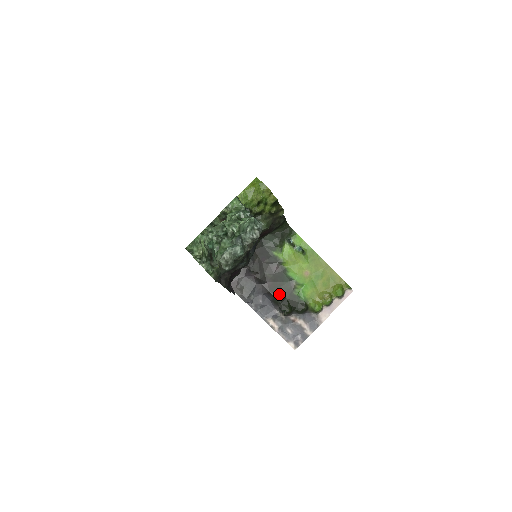
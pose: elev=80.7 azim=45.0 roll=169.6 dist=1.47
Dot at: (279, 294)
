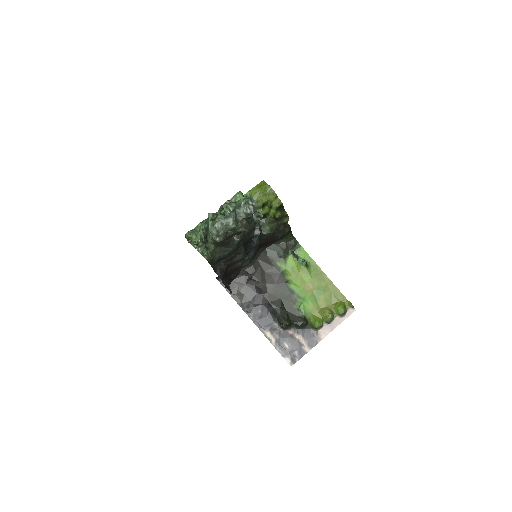
Dot at: (279, 306)
